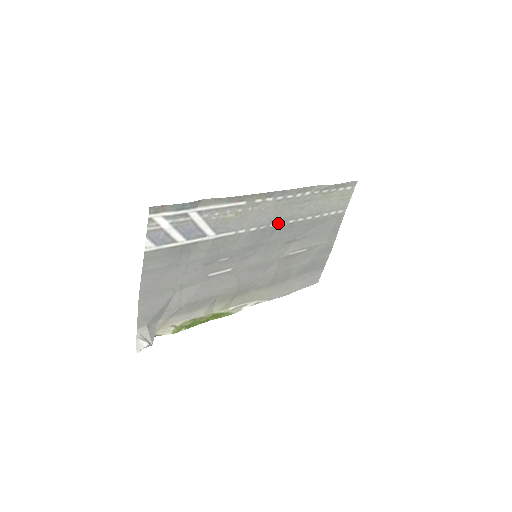
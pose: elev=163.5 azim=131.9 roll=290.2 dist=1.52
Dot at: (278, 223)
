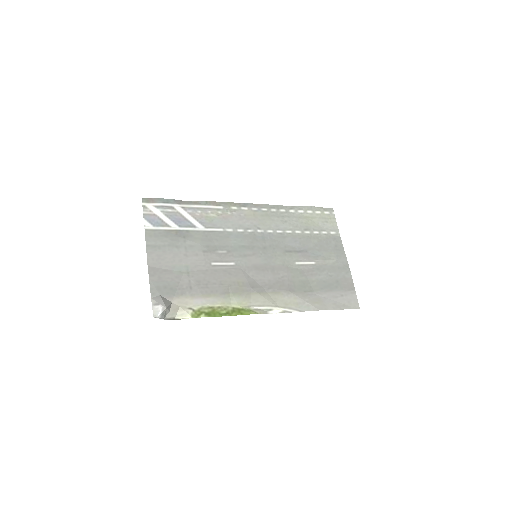
Dot at: (265, 231)
